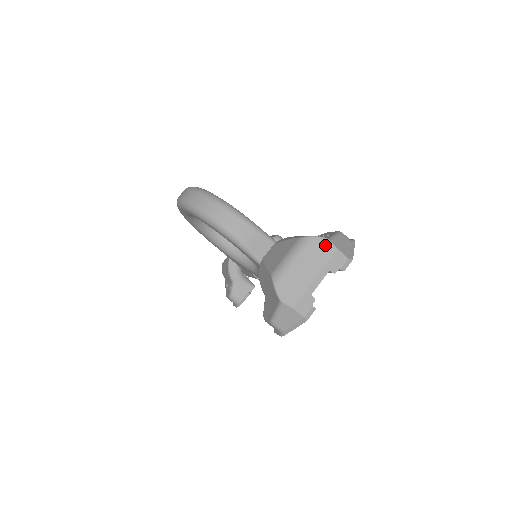
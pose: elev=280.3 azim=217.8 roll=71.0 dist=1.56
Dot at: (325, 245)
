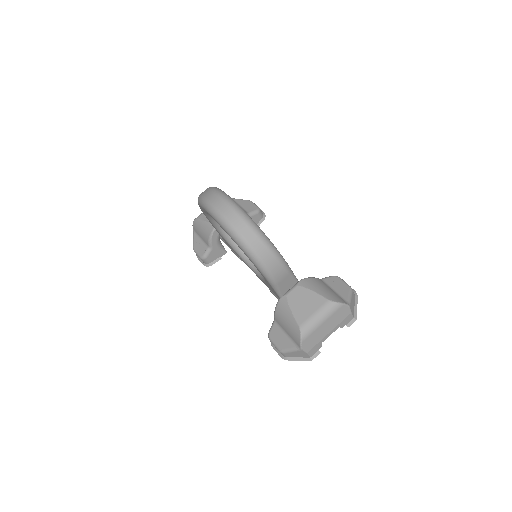
Dot at: (345, 310)
